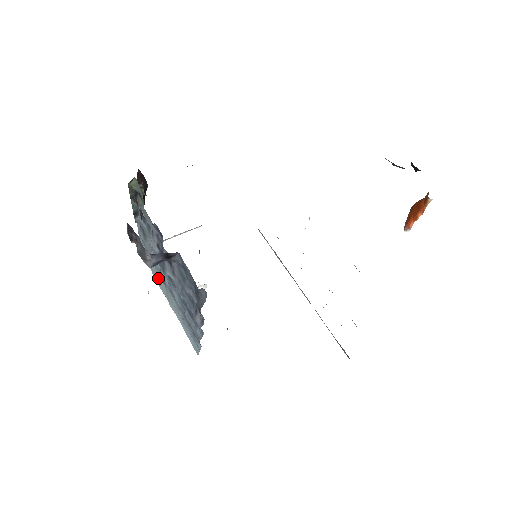
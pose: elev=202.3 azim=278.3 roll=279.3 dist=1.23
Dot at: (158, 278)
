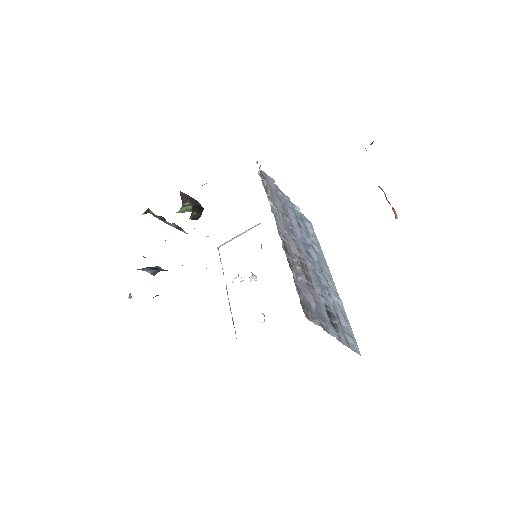
Dot at: occluded
